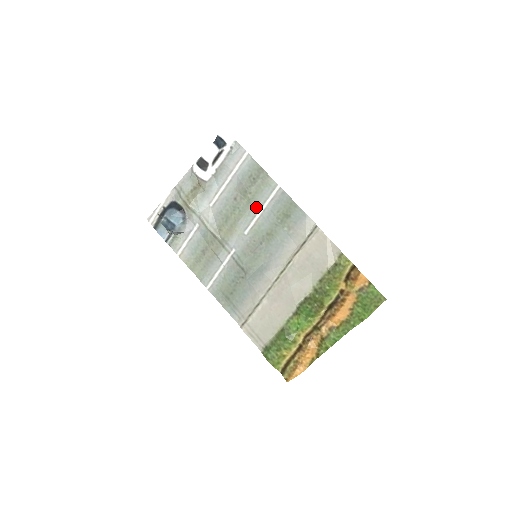
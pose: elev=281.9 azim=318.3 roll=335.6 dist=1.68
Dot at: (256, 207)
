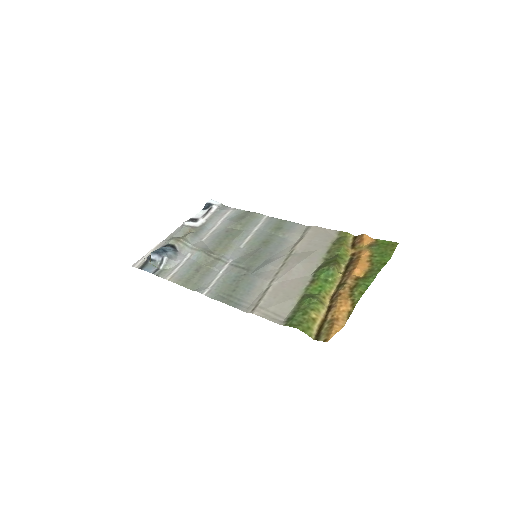
Dot at: (248, 230)
